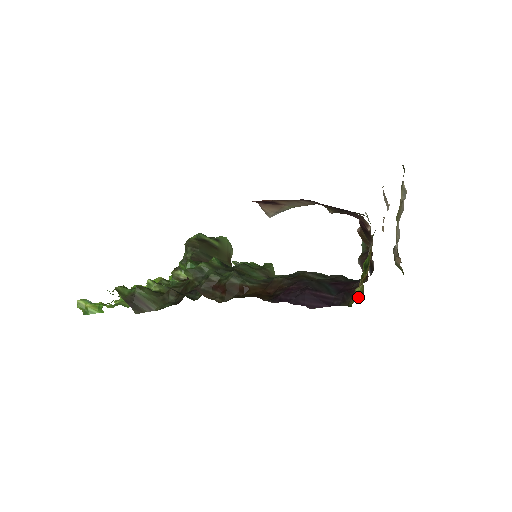
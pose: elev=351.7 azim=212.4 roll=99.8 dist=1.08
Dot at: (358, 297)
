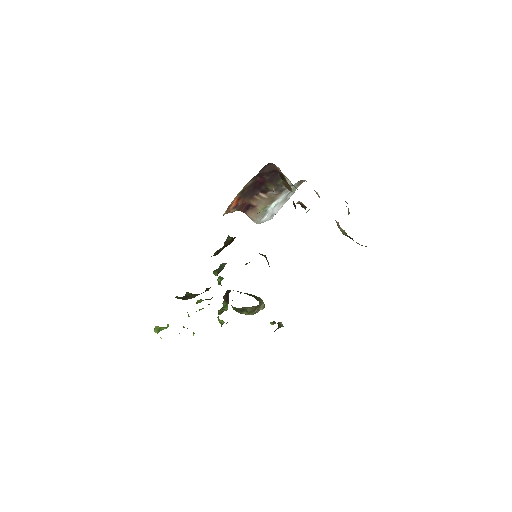
Dot at: occluded
